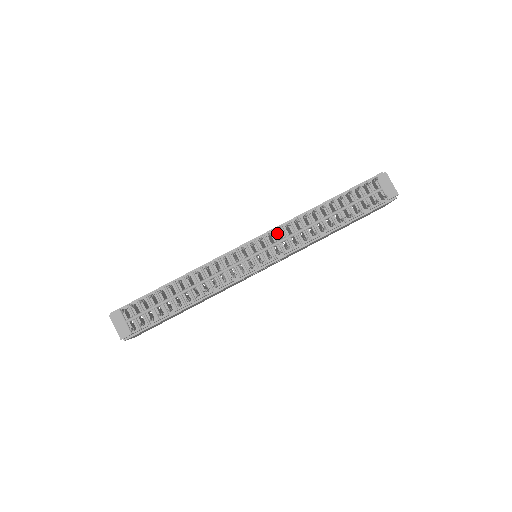
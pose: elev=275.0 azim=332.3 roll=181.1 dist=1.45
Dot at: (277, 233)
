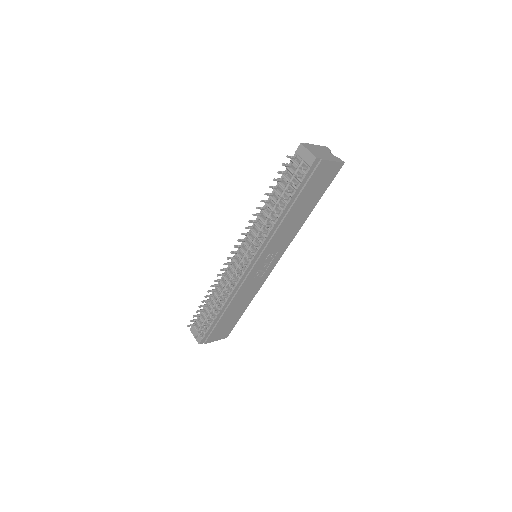
Dot at: occluded
